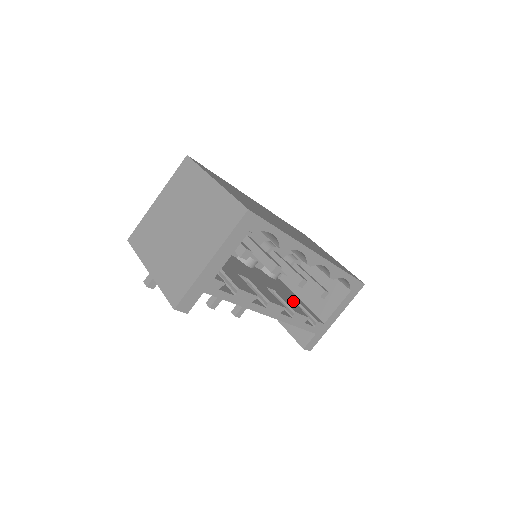
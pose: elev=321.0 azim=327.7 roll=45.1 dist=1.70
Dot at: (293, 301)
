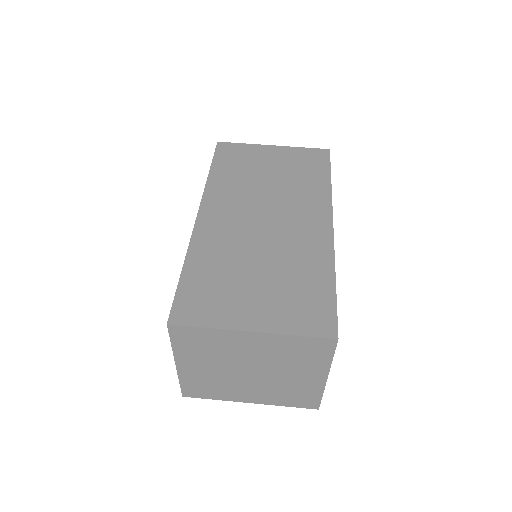
Dot at: occluded
